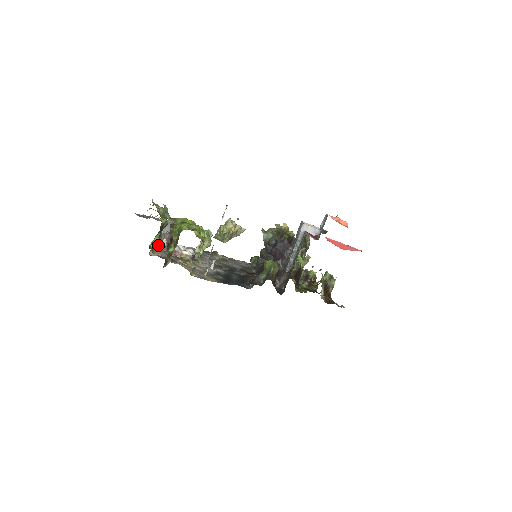
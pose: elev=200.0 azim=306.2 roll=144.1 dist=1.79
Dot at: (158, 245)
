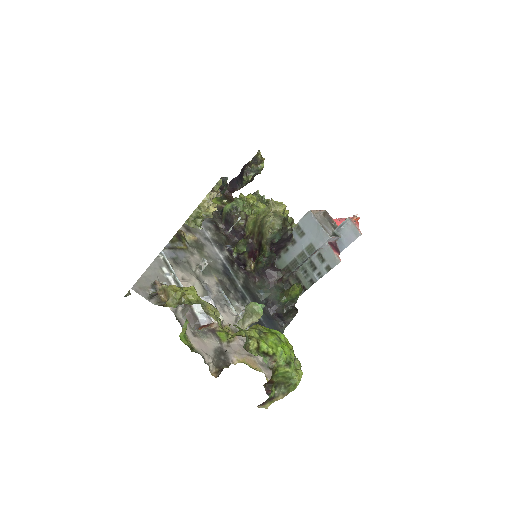
Dot at: (180, 323)
